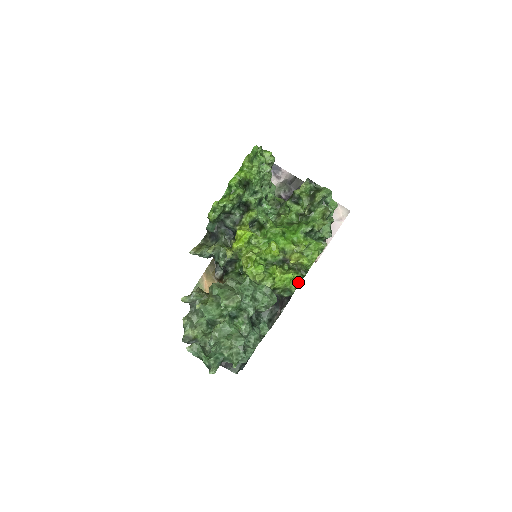
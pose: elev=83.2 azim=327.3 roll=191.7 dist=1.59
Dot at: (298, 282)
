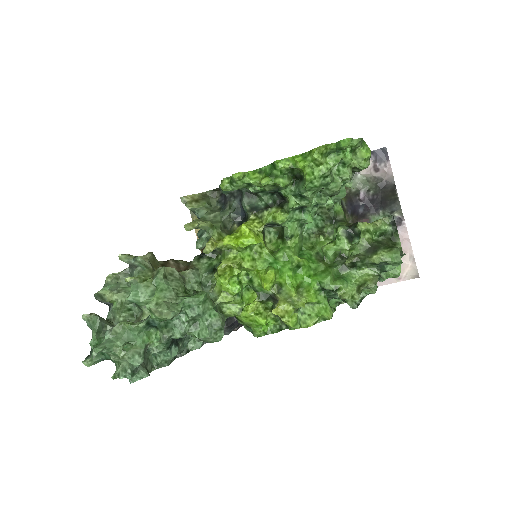
Dot at: (268, 331)
